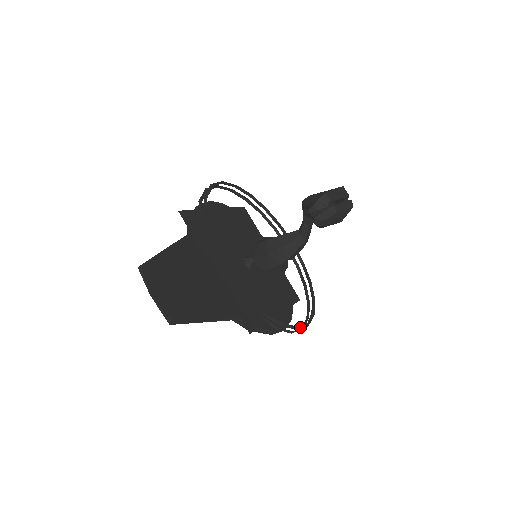
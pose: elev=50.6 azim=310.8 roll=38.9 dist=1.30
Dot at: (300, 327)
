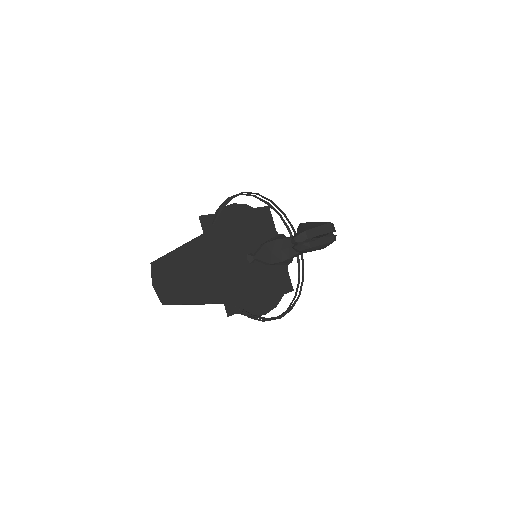
Dot at: (271, 319)
